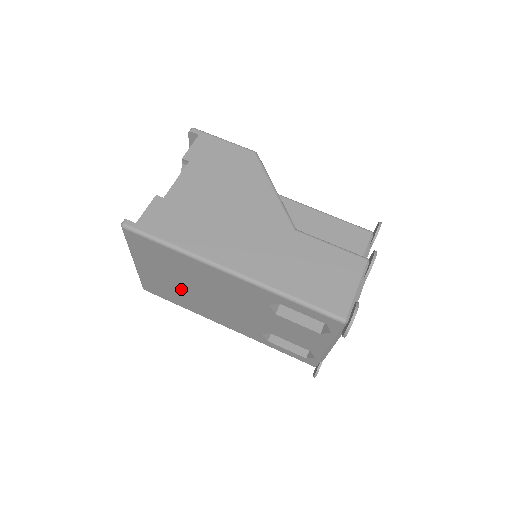
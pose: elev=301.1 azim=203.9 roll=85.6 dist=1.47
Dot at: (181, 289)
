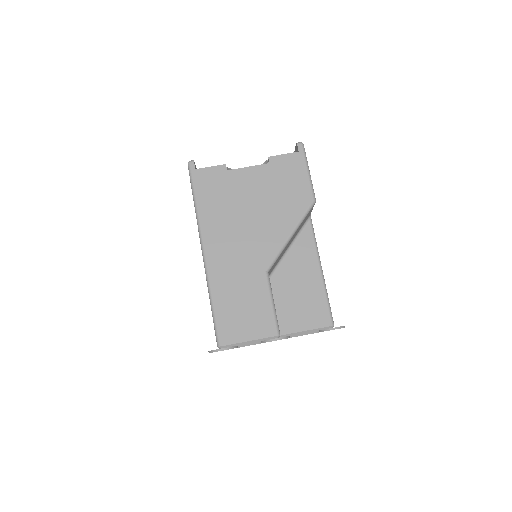
Dot at: occluded
